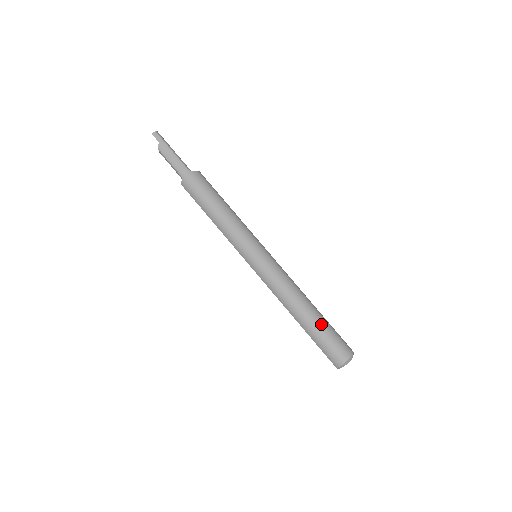
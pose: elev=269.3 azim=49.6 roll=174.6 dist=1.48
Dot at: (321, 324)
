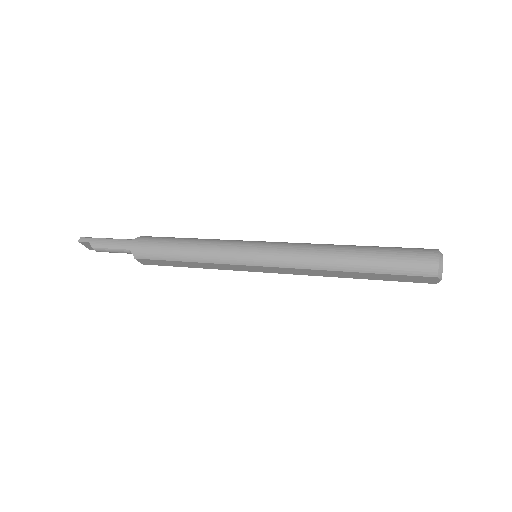
Dot at: (375, 250)
